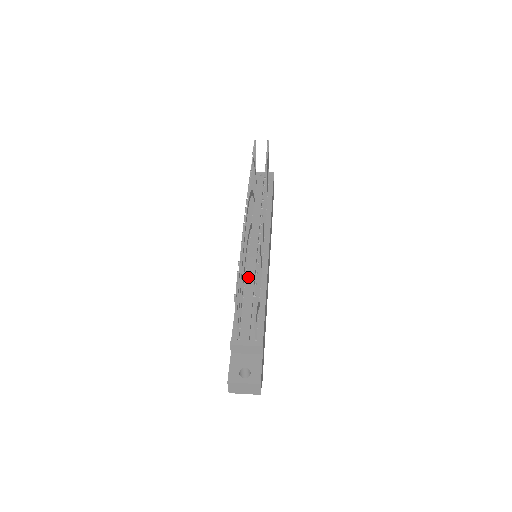
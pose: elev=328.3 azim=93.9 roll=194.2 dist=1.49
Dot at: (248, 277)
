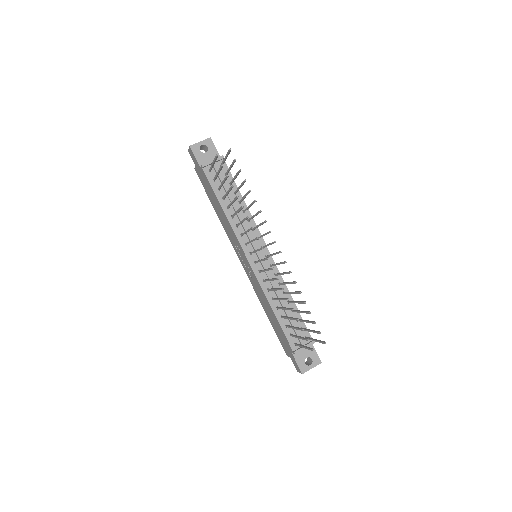
Dot at: occluded
